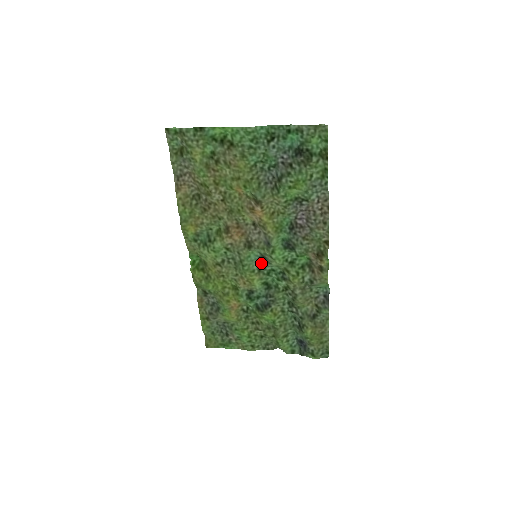
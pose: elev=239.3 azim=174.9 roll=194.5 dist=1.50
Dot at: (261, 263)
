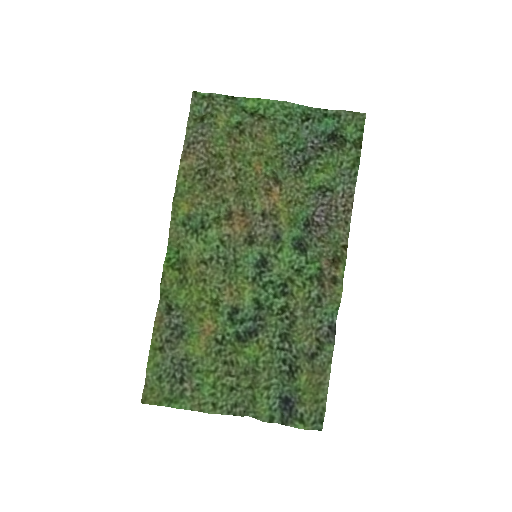
Dot at: (257, 271)
